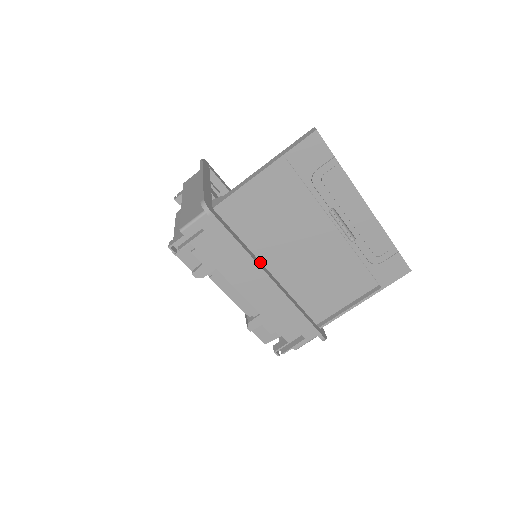
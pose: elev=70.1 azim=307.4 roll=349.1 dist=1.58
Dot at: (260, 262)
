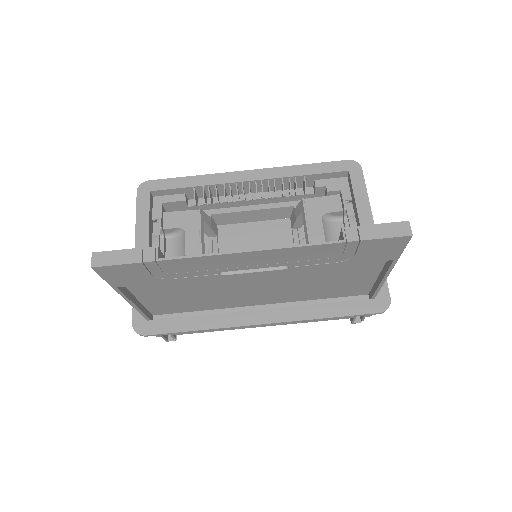
Dot at: (237, 313)
